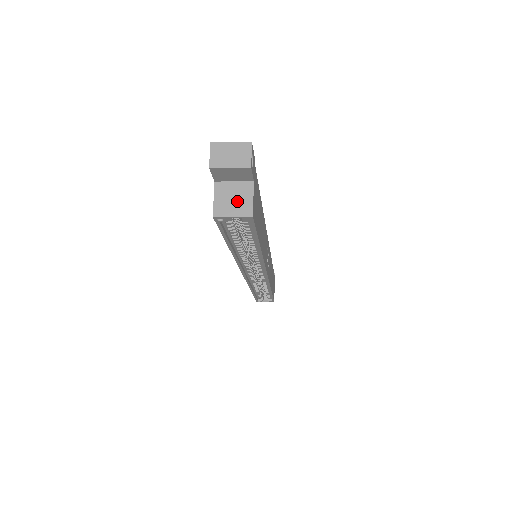
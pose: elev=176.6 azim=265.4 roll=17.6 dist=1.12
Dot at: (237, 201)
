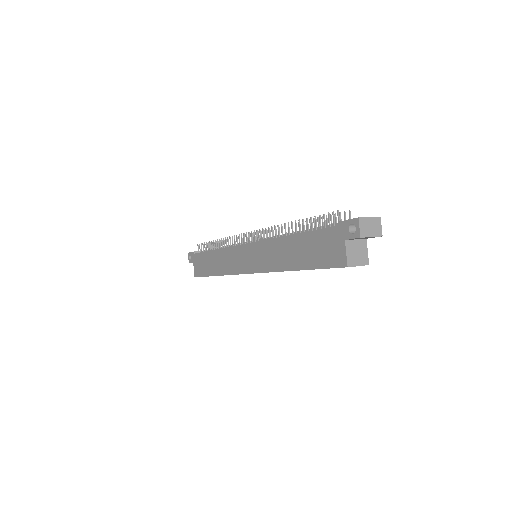
Dot at: (359, 254)
